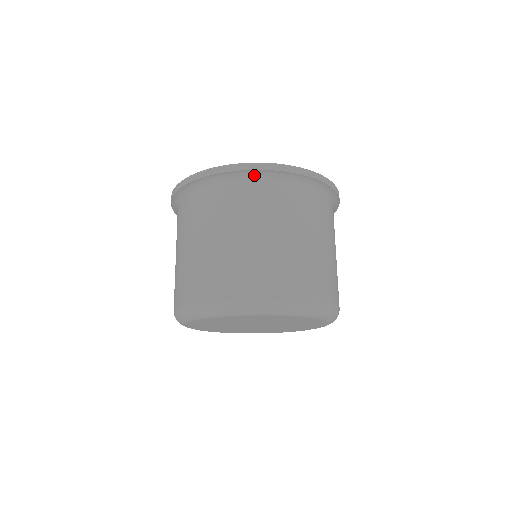
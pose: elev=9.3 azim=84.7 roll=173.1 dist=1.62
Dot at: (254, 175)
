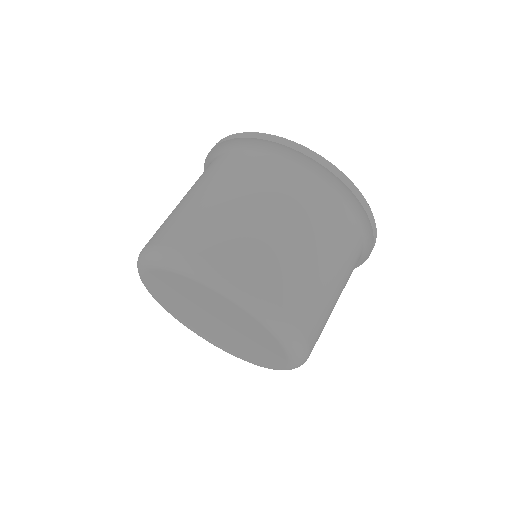
Dot at: (223, 149)
